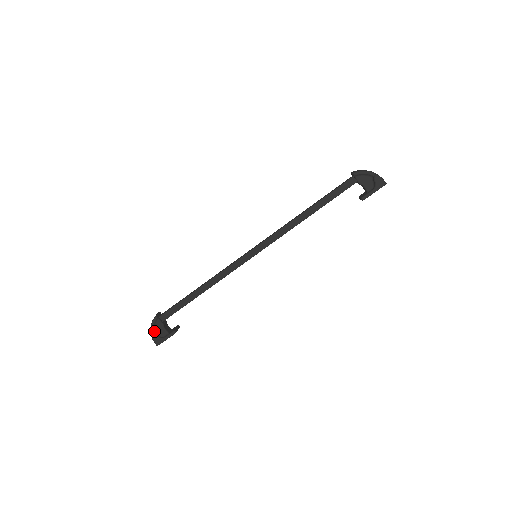
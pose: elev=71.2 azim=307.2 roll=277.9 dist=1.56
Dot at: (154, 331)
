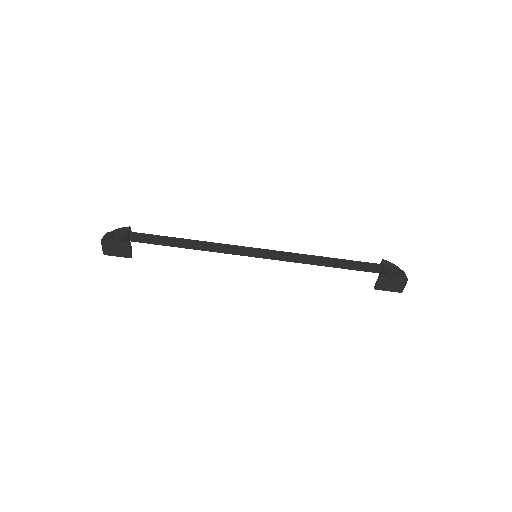
Dot at: (114, 233)
